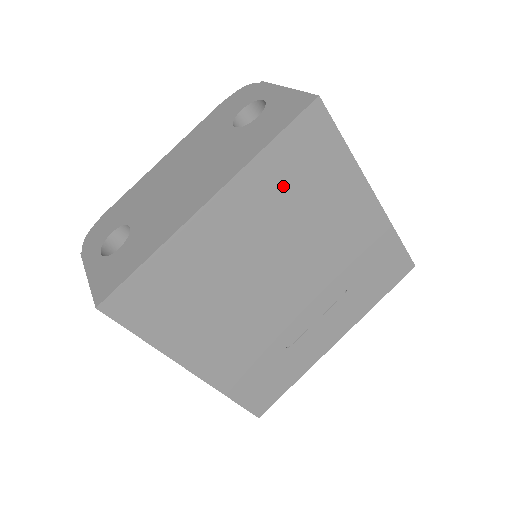
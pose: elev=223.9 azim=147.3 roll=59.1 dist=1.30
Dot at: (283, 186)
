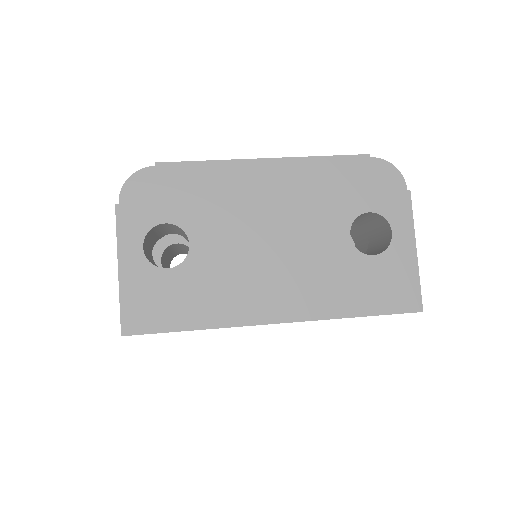
Dot at: occluded
